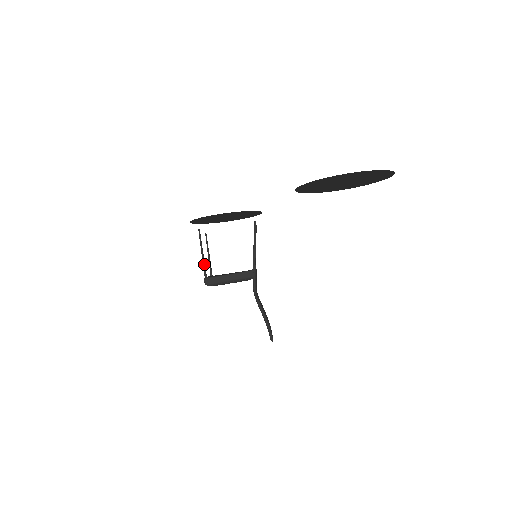
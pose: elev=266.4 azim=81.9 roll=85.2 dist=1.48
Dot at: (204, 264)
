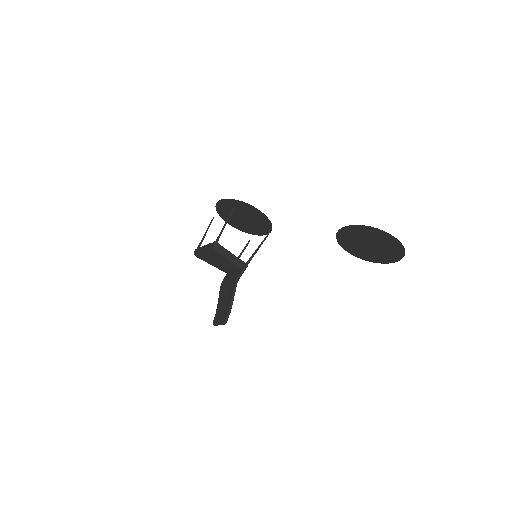
Dot at: occluded
